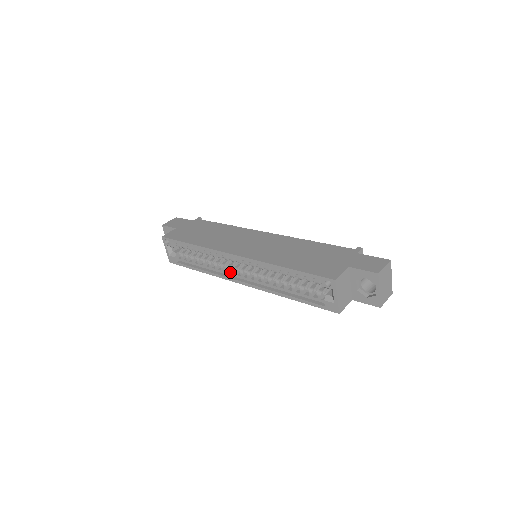
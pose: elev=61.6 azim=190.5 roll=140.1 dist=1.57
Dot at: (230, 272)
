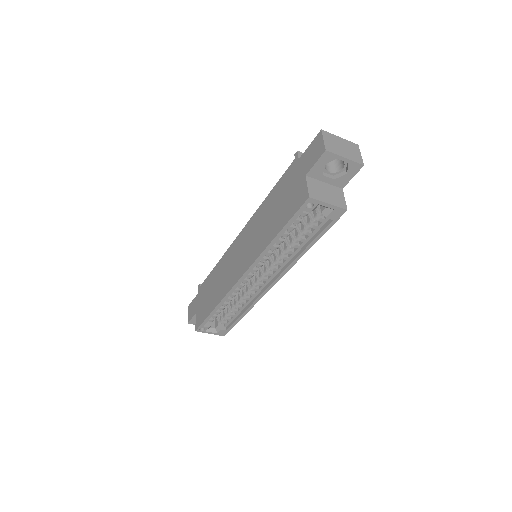
Dot at: (258, 289)
